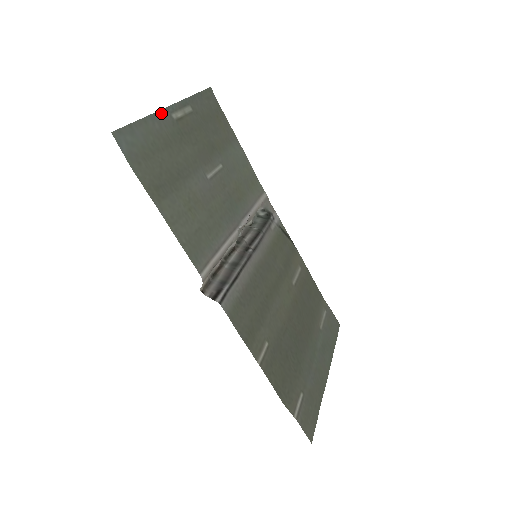
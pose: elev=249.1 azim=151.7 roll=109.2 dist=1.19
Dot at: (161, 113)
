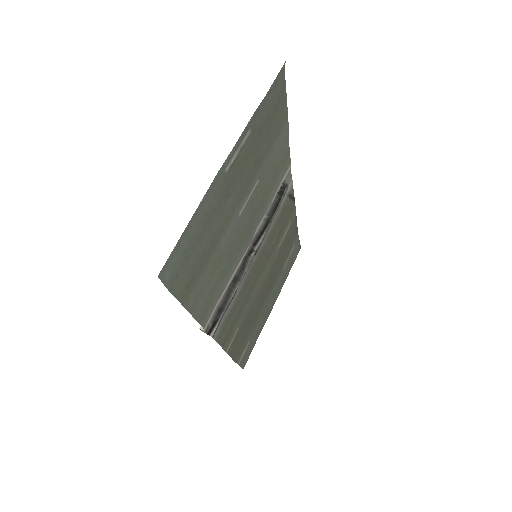
Dot at: (214, 181)
